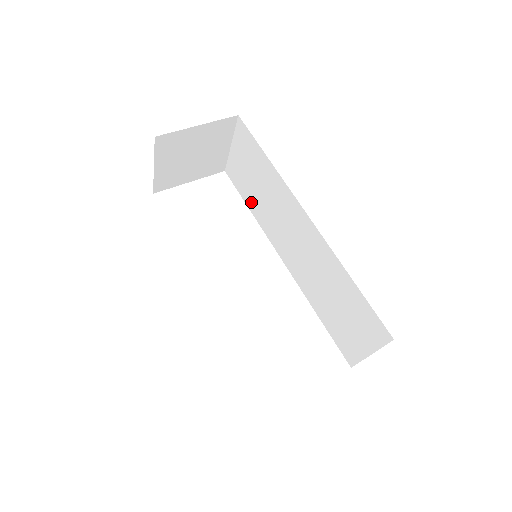
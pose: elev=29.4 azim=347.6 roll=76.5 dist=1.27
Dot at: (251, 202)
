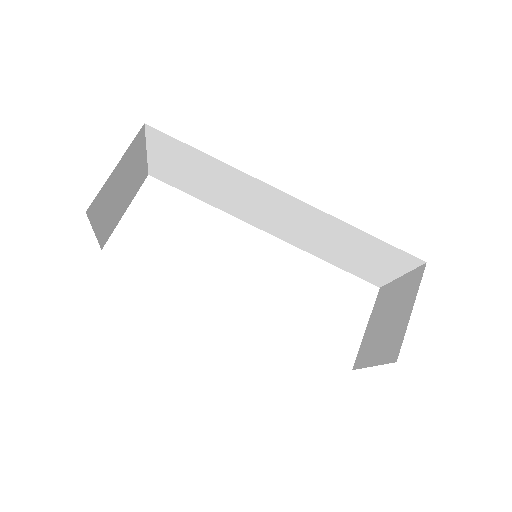
Dot at: (201, 195)
